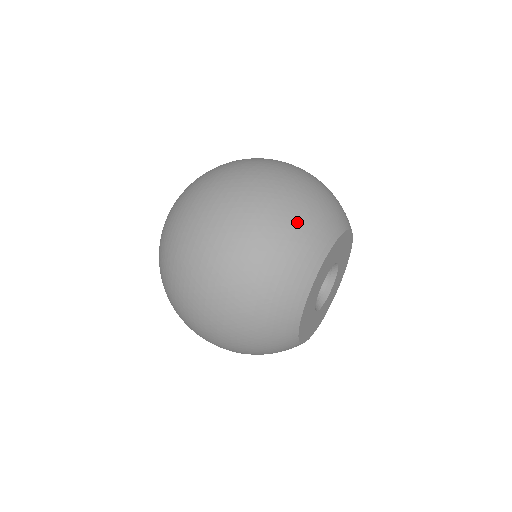
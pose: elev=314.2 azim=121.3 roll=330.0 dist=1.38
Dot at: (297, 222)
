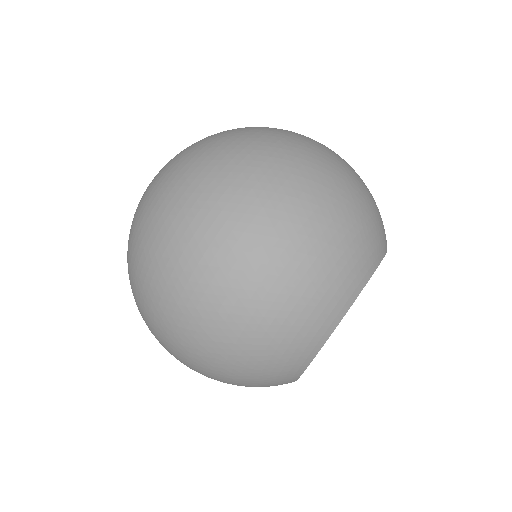
Dot at: (305, 284)
